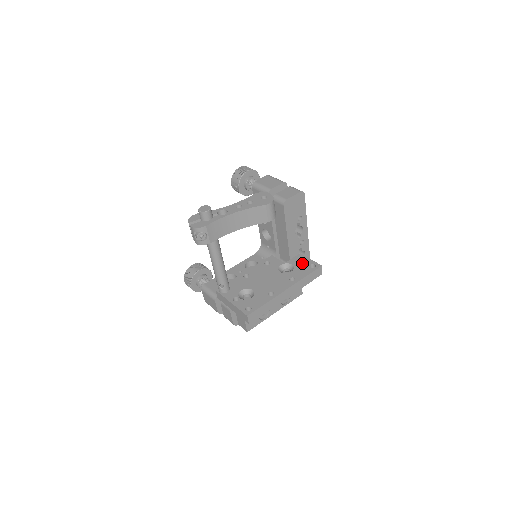
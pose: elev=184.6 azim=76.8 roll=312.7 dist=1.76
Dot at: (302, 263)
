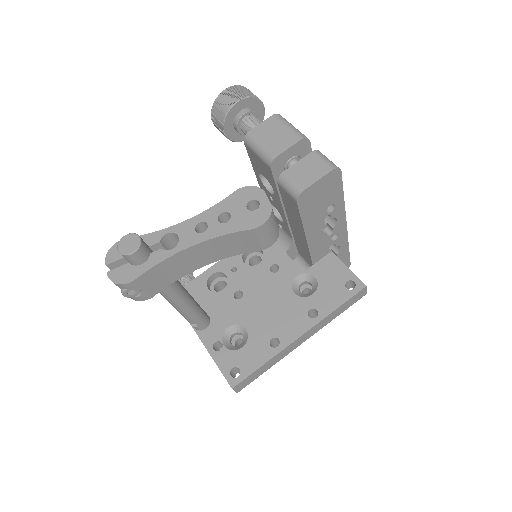
Dot at: (333, 276)
